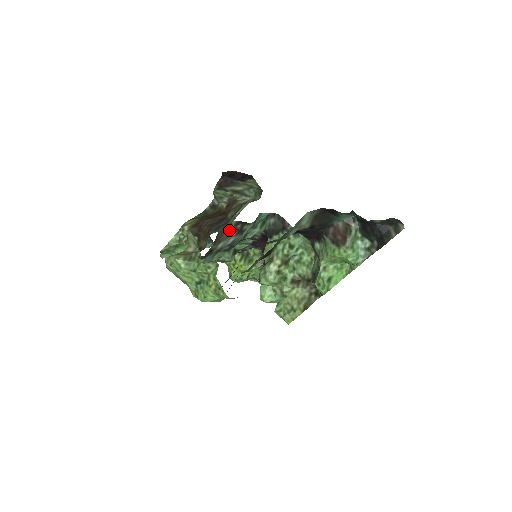
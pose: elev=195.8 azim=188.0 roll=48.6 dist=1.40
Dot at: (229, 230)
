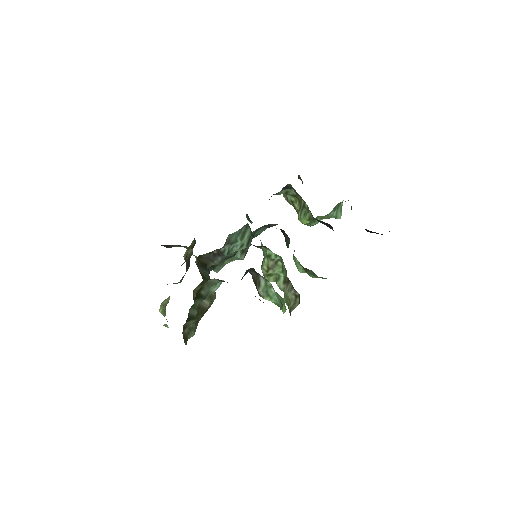
Dot at: (210, 256)
